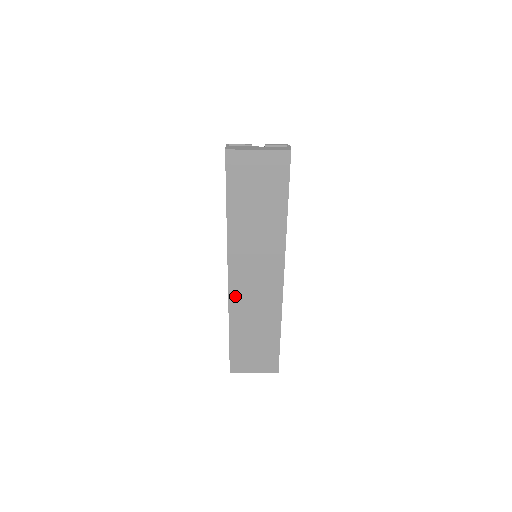
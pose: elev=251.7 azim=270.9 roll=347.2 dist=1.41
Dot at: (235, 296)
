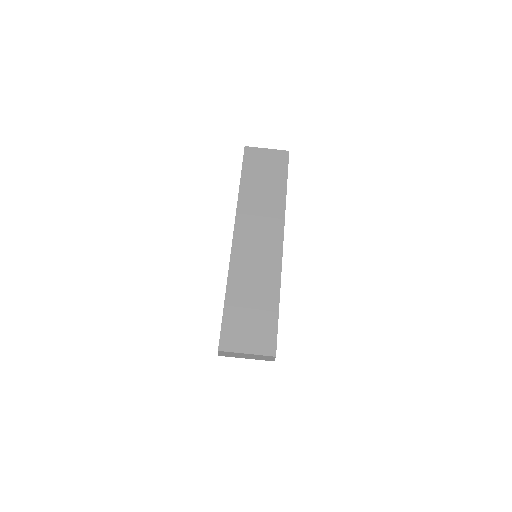
Dot at: (237, 253)
